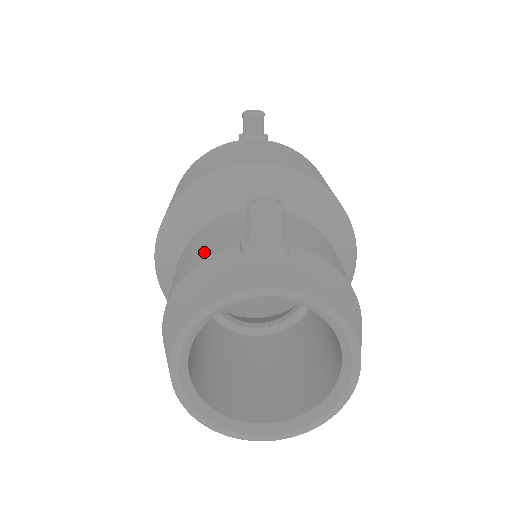
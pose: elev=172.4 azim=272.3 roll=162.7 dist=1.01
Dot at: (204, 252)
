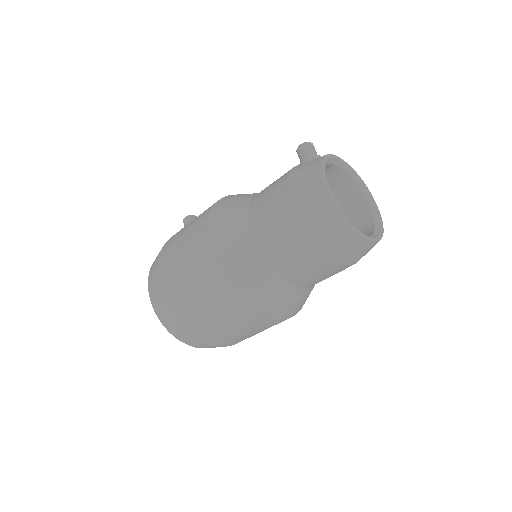
Dot at: occluded
